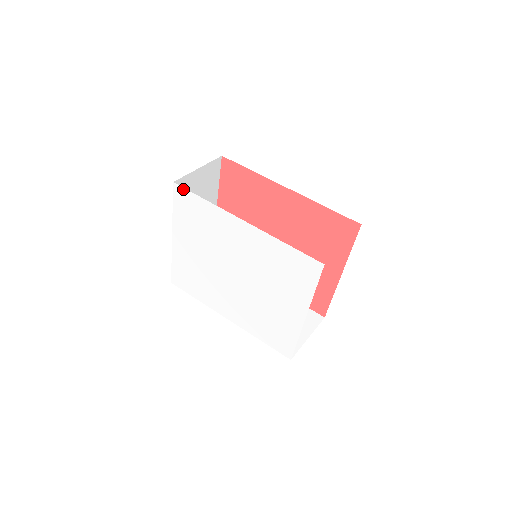
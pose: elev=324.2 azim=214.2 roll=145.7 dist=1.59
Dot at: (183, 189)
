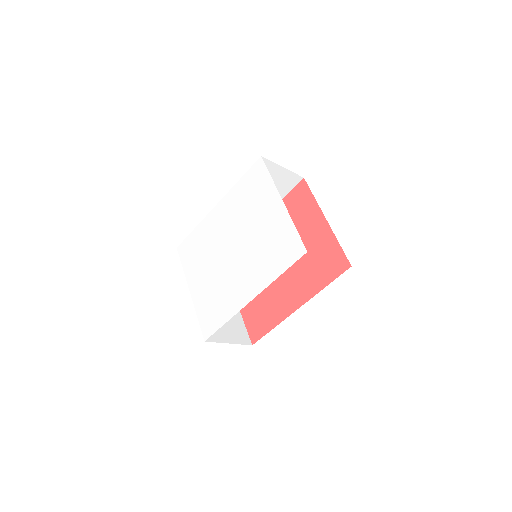
Dot at: (183, 243)
